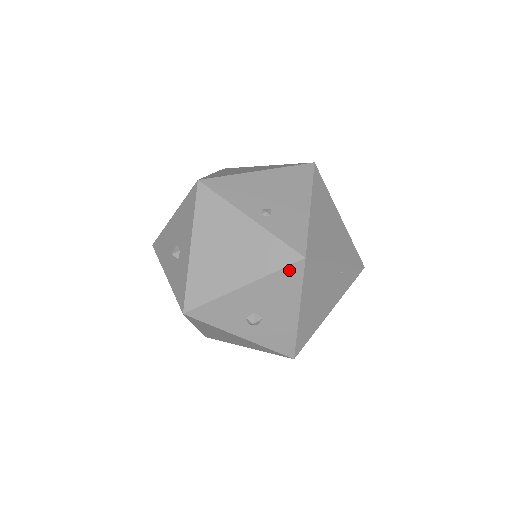
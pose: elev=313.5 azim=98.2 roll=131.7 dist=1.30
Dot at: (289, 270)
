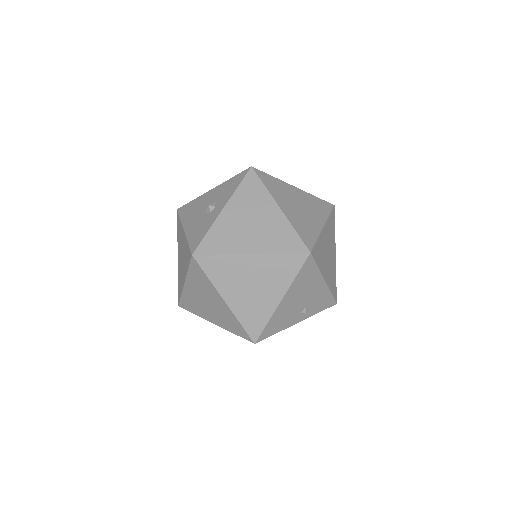
Dot at: occluded
